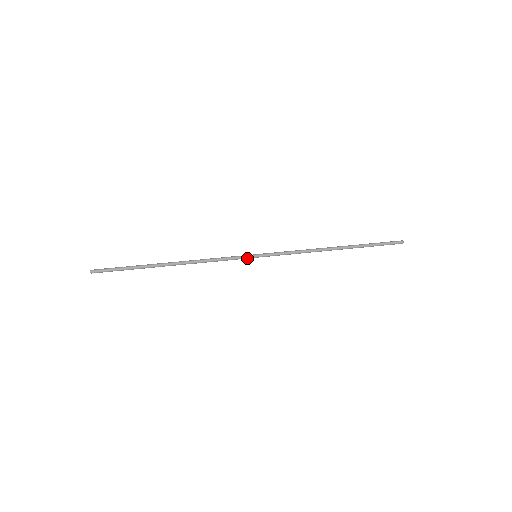
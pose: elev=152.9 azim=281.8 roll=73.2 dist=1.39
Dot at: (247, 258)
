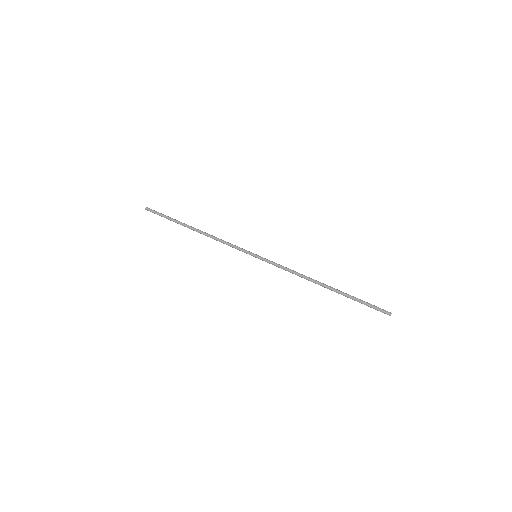
Dot at: (249, 254)
